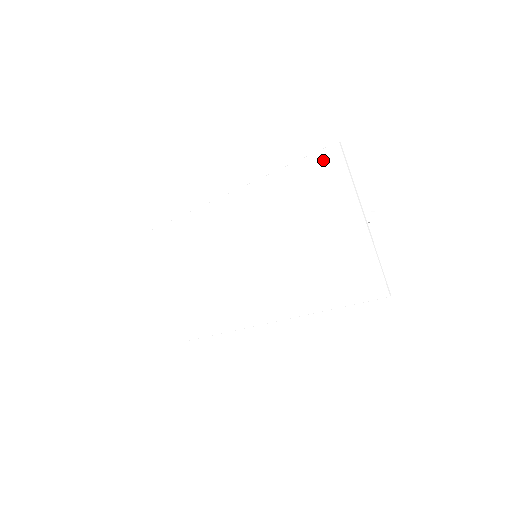
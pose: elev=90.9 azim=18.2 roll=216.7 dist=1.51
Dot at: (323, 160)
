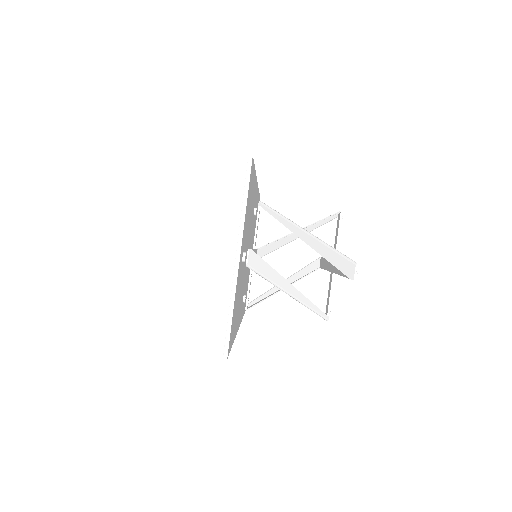
Dot at: occluded
